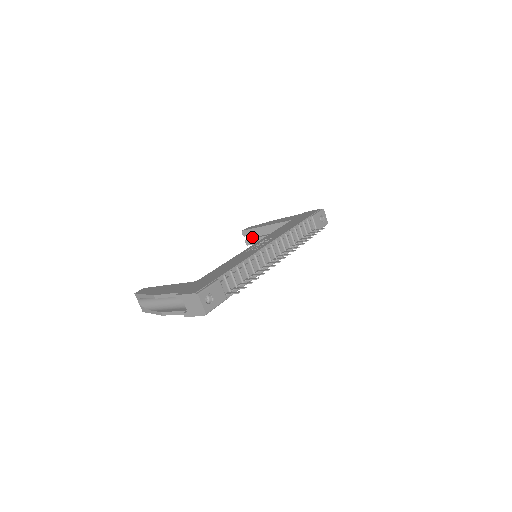
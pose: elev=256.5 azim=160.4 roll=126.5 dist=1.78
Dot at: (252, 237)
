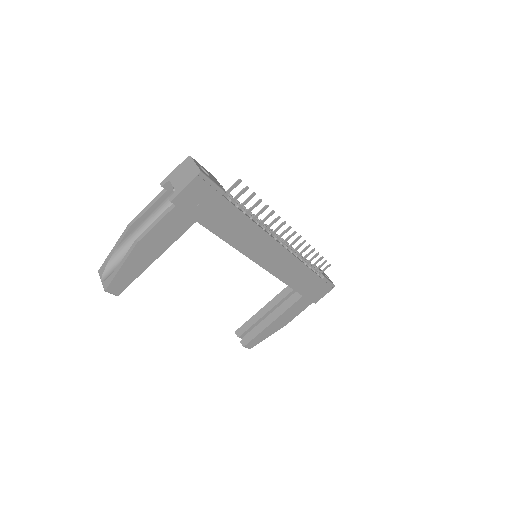
Dot at: occluded
